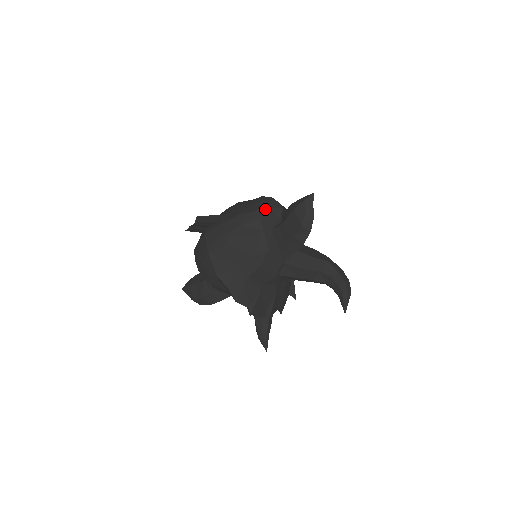
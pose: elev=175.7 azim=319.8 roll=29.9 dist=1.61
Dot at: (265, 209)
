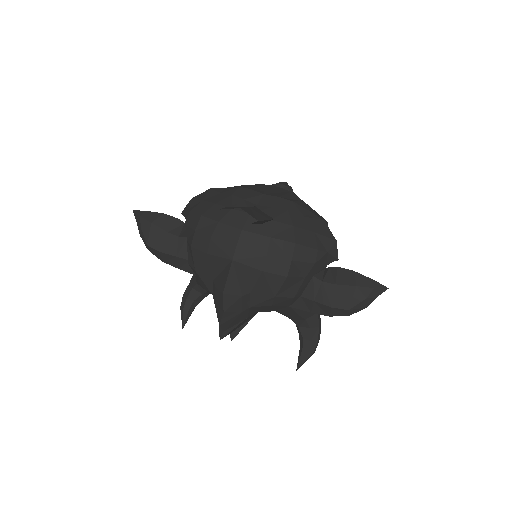
Dot at: (324, 253)
